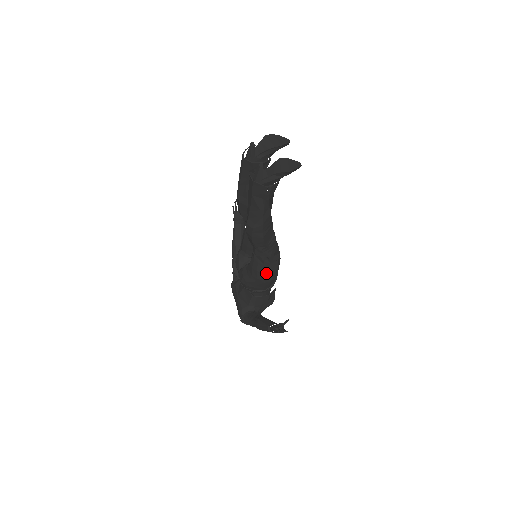
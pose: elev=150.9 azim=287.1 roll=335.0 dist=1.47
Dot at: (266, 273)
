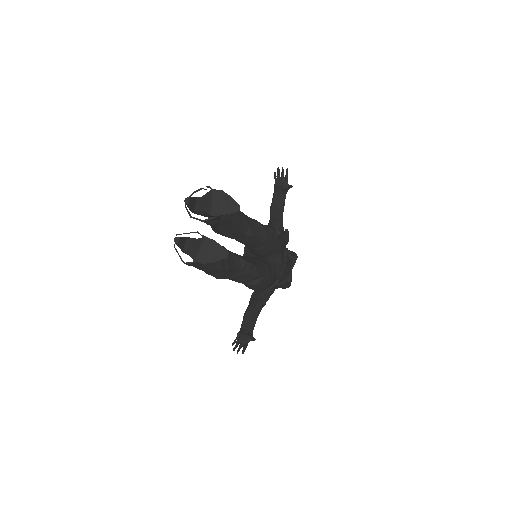
Dot at: (248, 286)
